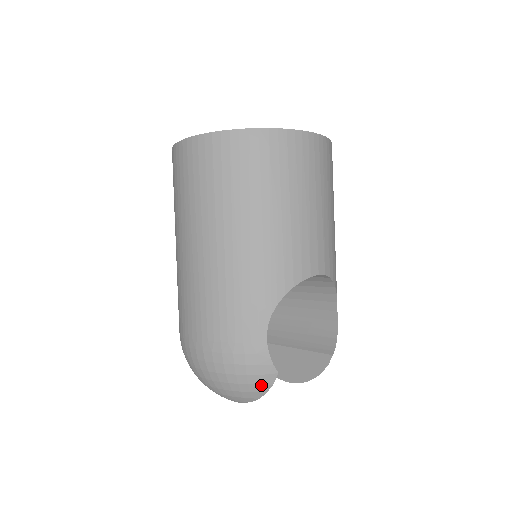
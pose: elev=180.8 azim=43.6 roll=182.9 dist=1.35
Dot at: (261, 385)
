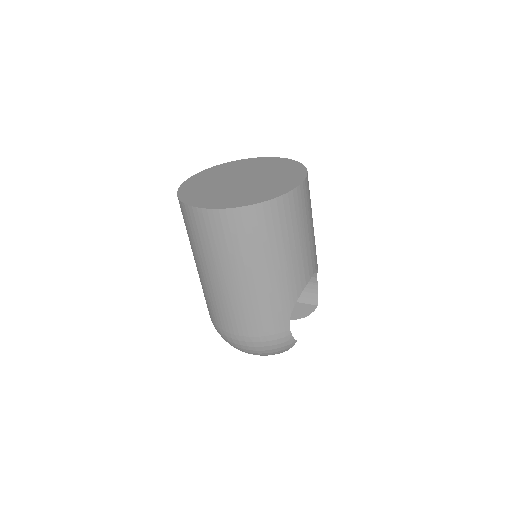
Dot at: (286, 349)
